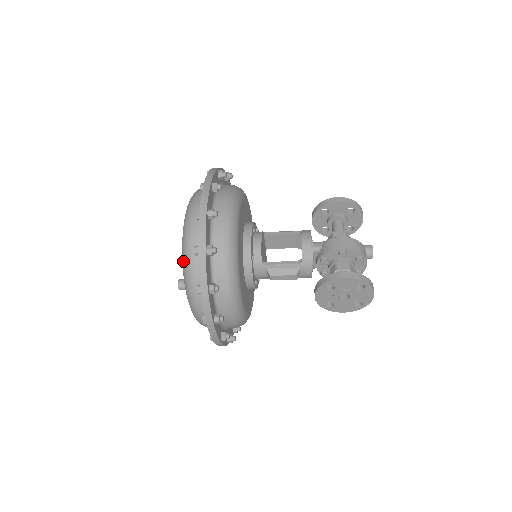
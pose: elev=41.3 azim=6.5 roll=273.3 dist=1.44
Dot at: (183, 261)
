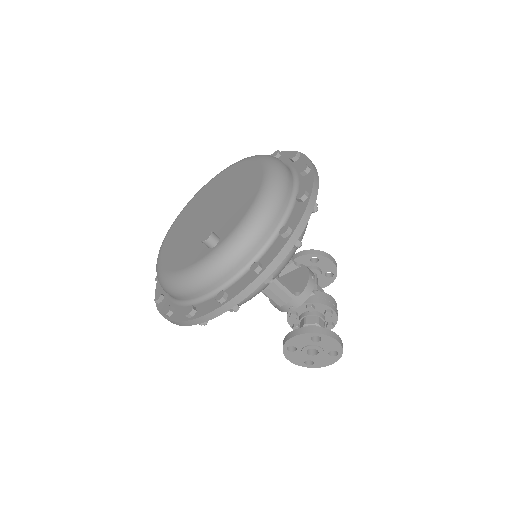
Dot at: (250, 223)
